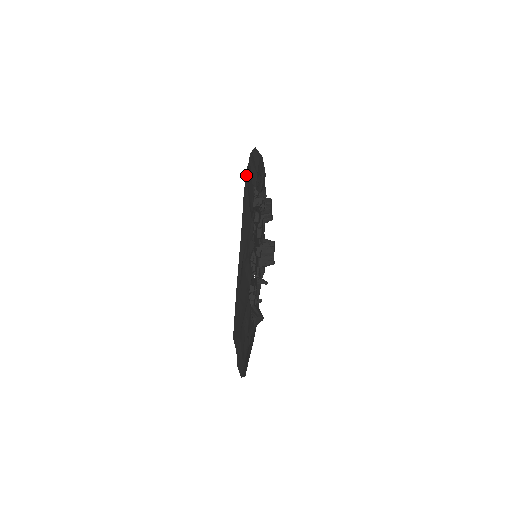
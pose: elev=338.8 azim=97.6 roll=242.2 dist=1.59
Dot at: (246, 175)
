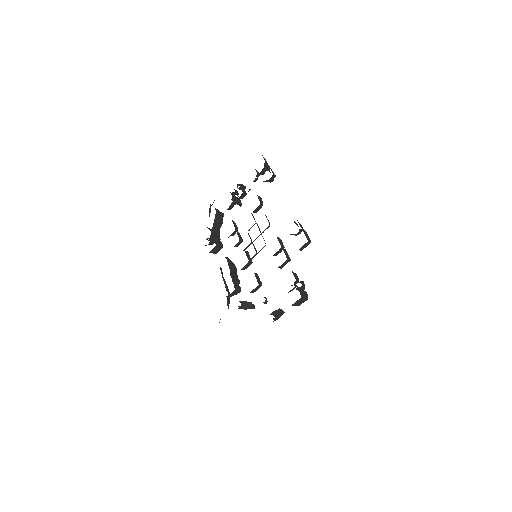
Dot at: occluded
